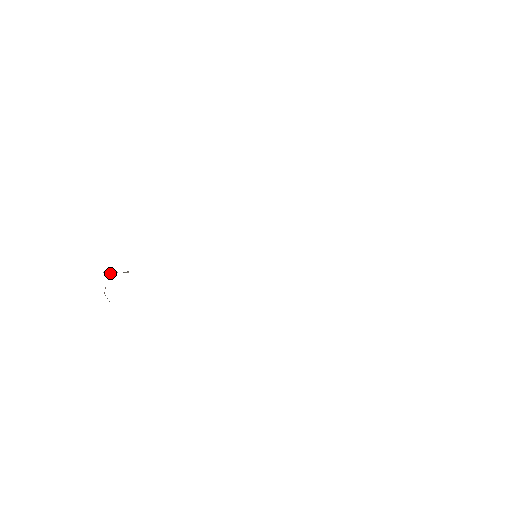
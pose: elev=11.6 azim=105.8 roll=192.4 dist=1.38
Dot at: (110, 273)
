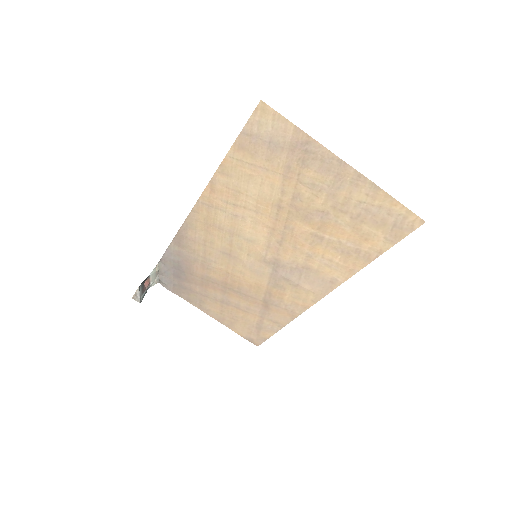
Dot at: (159, 277)
